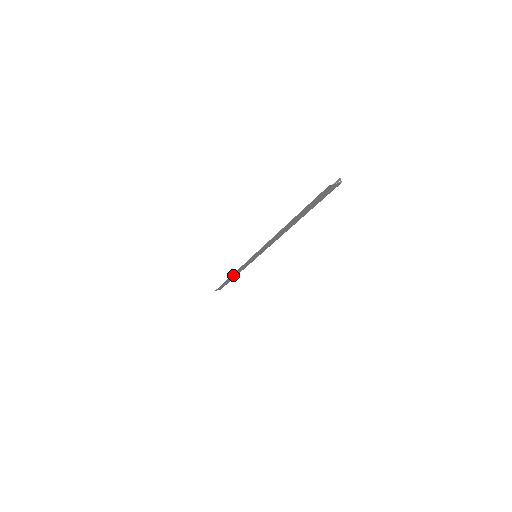
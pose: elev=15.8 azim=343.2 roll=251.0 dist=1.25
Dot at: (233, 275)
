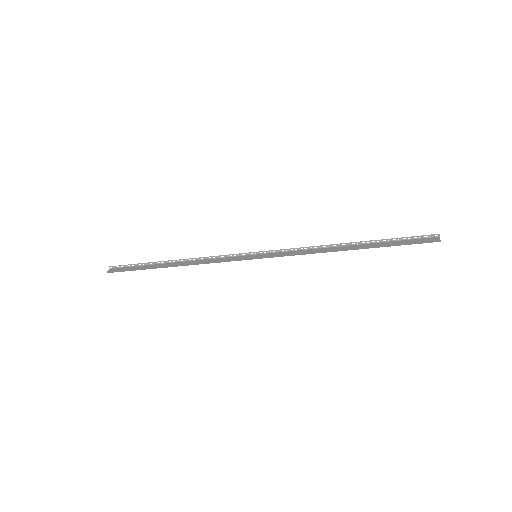
Dot at: (181, 264)
